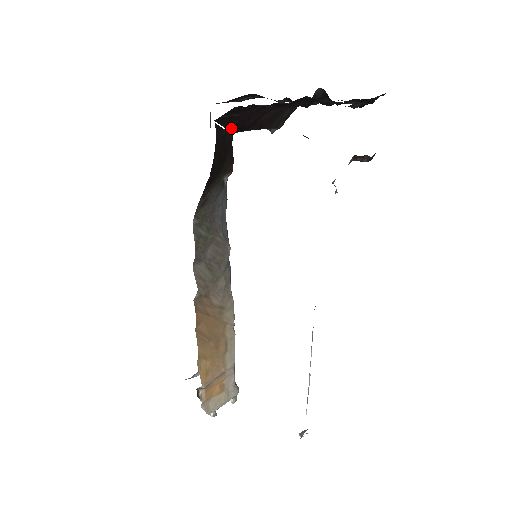
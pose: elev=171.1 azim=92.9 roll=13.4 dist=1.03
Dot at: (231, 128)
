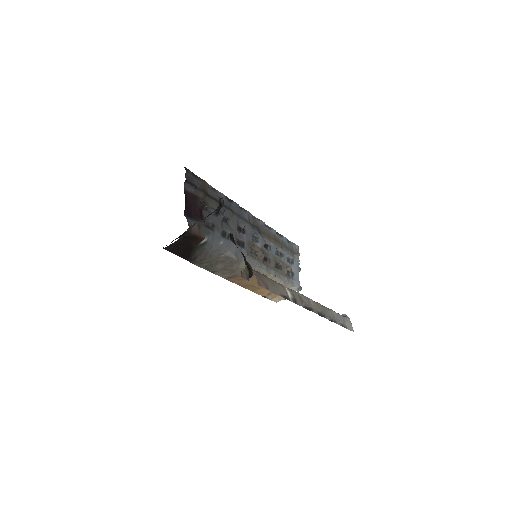
Dot at: occluded
